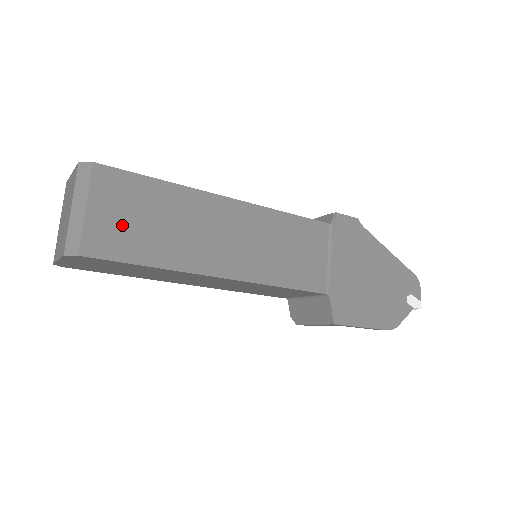
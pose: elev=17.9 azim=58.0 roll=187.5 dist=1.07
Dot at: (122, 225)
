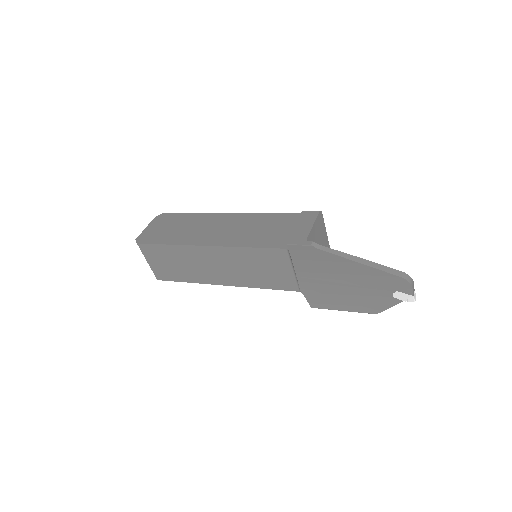
Dot at: (164, 267)
